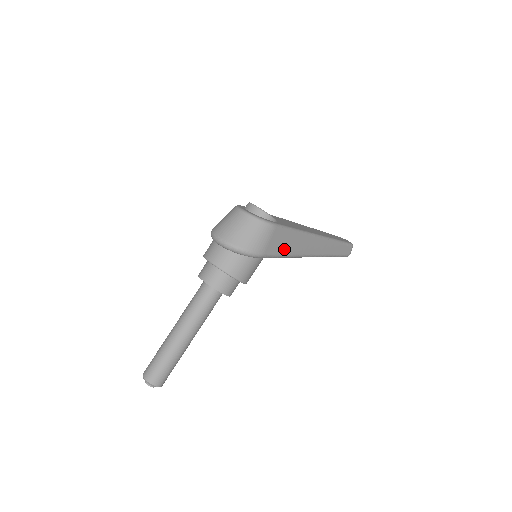
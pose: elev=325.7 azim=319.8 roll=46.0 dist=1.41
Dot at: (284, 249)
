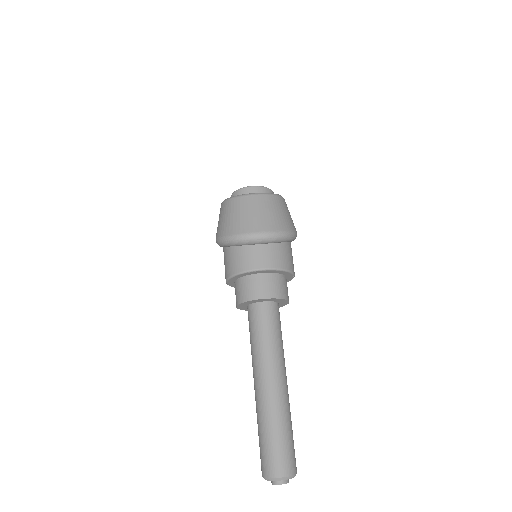
Dot at: occluded
